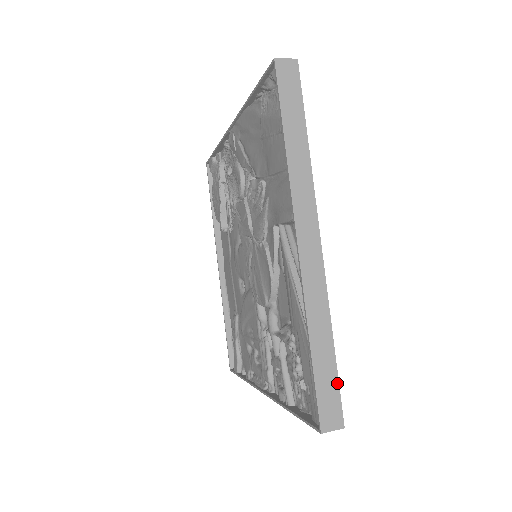
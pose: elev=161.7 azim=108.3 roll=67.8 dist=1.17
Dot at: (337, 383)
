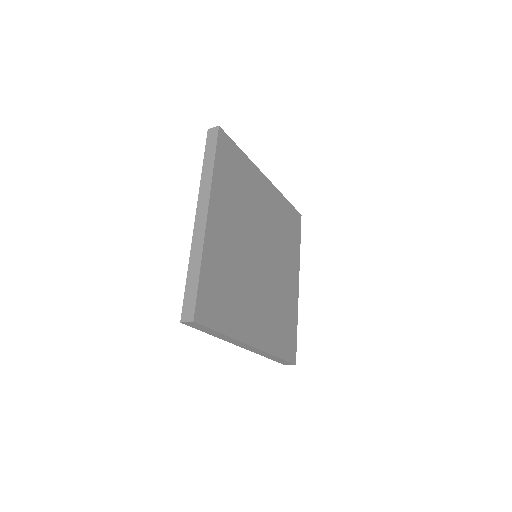
Dot at: (196, 294)
